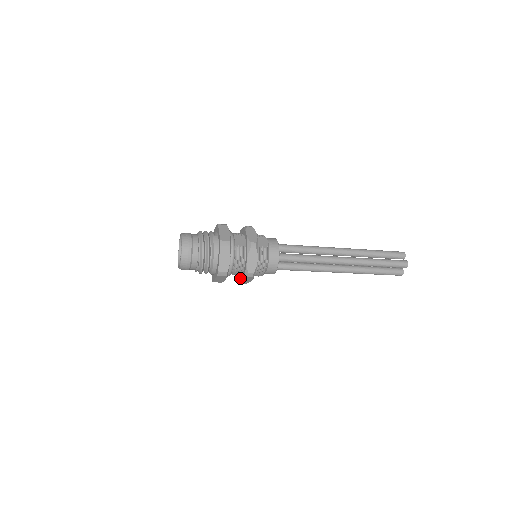
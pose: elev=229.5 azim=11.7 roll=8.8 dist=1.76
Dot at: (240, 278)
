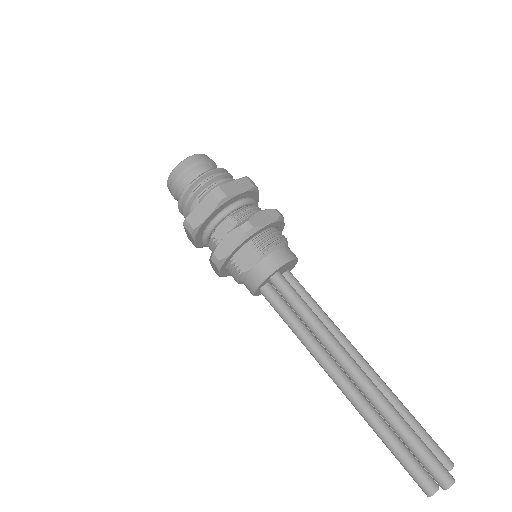
Dot at: occluded
